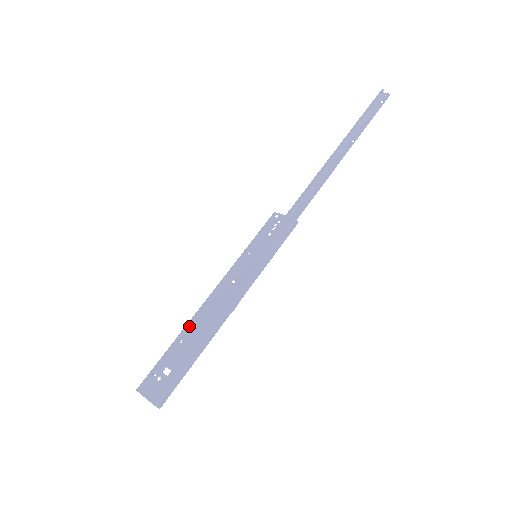
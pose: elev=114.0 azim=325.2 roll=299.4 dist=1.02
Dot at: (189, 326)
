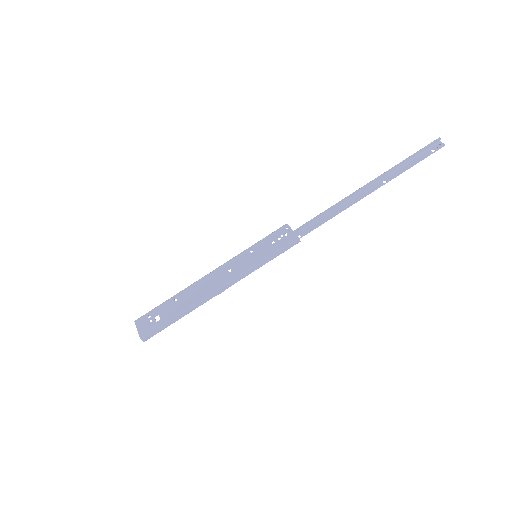
Dot at: (186, 291)
